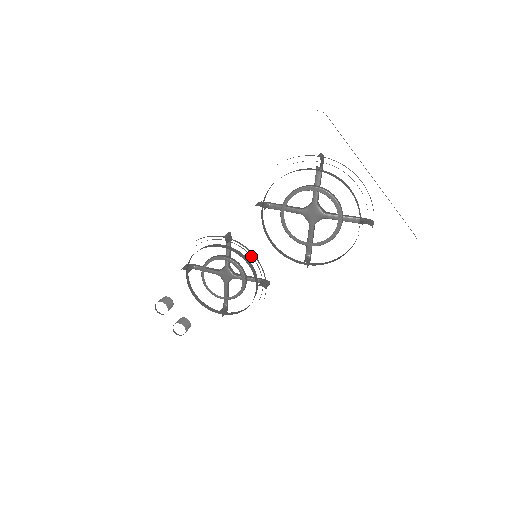
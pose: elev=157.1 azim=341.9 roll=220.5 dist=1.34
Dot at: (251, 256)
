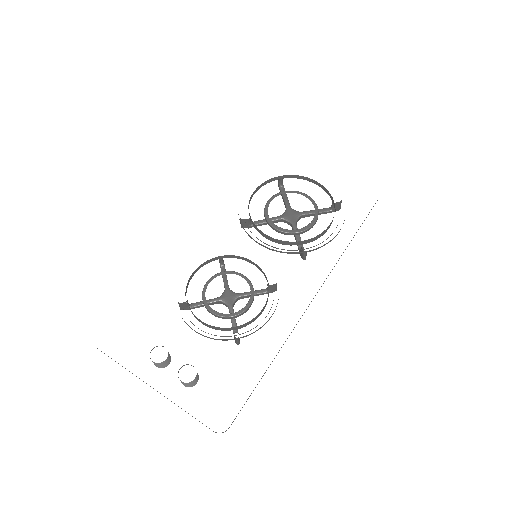
Dot at: occluded
